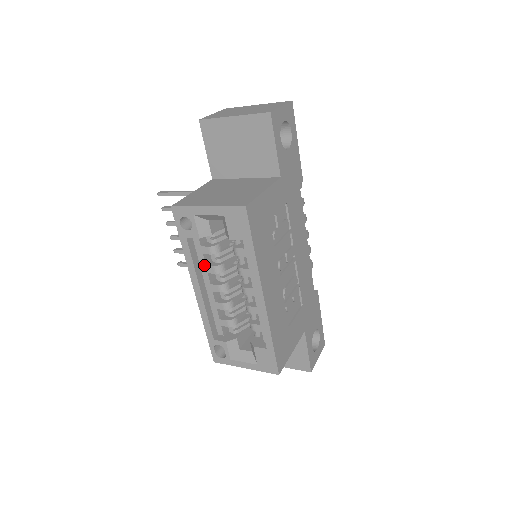
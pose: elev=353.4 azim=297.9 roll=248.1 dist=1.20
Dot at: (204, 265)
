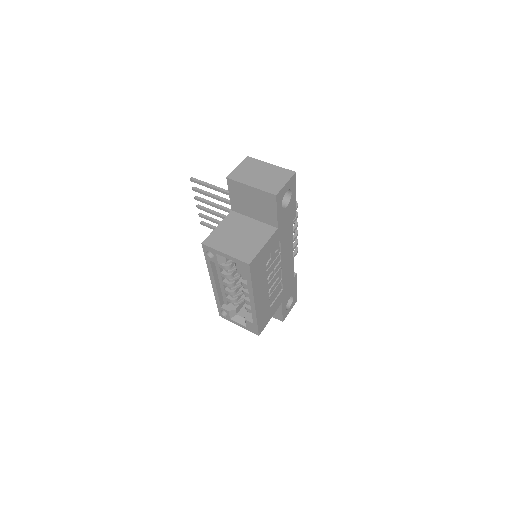
Dot at: (219, 272)
